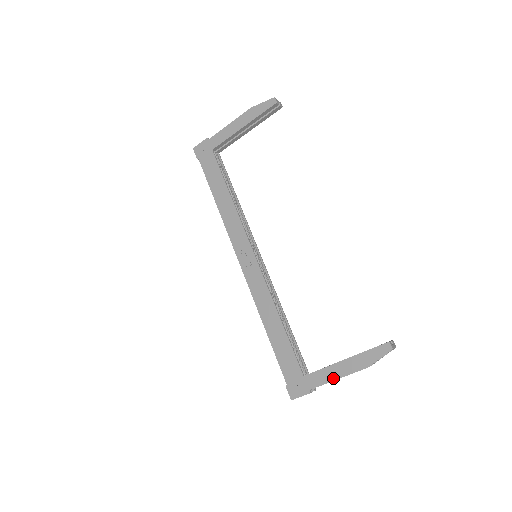
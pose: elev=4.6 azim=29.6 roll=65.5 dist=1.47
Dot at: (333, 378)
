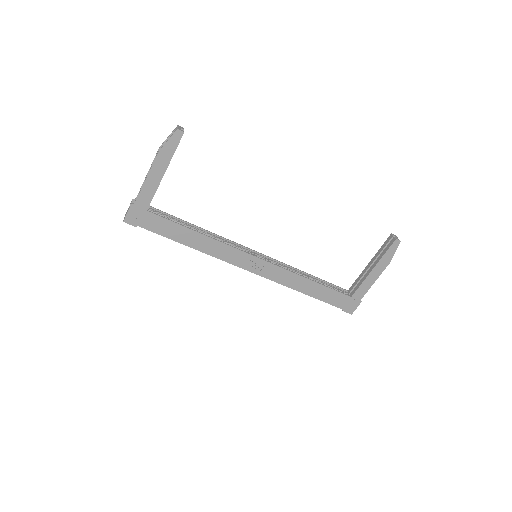
Dot at: (372, 284)
